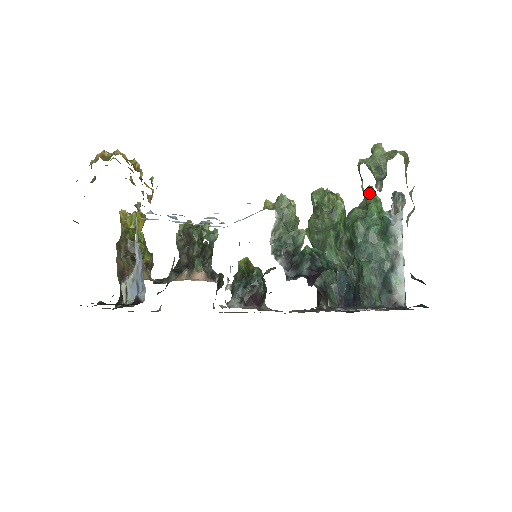
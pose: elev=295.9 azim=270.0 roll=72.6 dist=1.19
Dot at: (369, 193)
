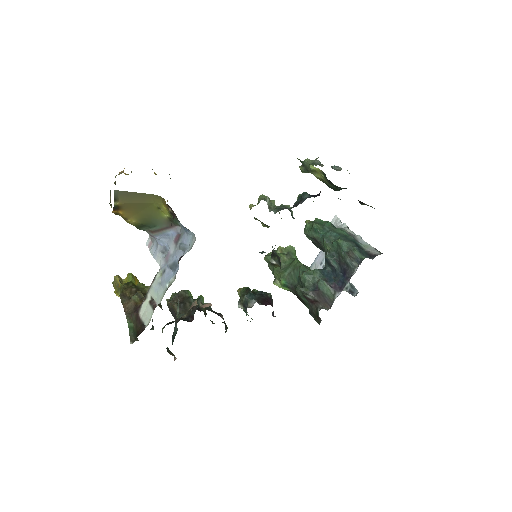
Dot at: (309, 221)
